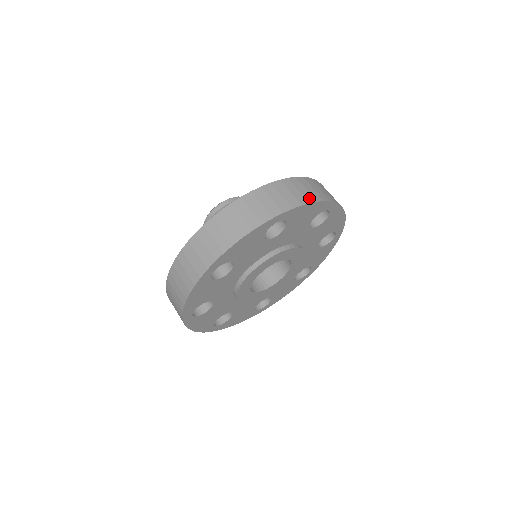
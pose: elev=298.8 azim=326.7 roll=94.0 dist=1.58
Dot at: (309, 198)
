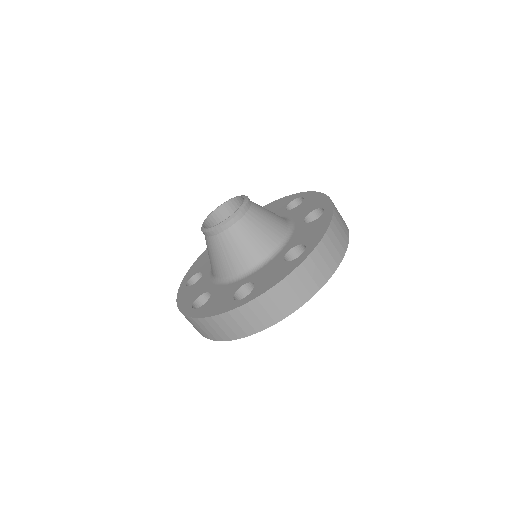
Dot at: (295, 305)
